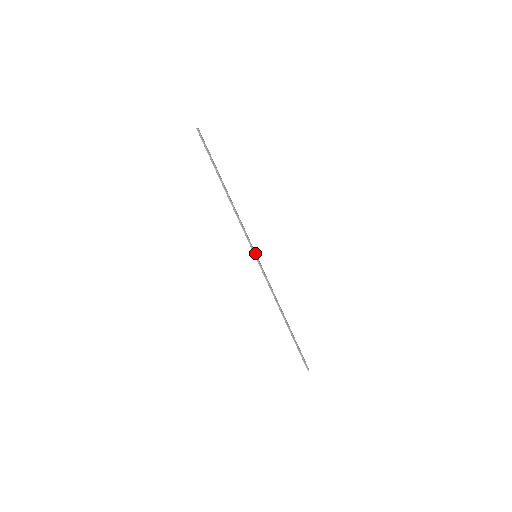
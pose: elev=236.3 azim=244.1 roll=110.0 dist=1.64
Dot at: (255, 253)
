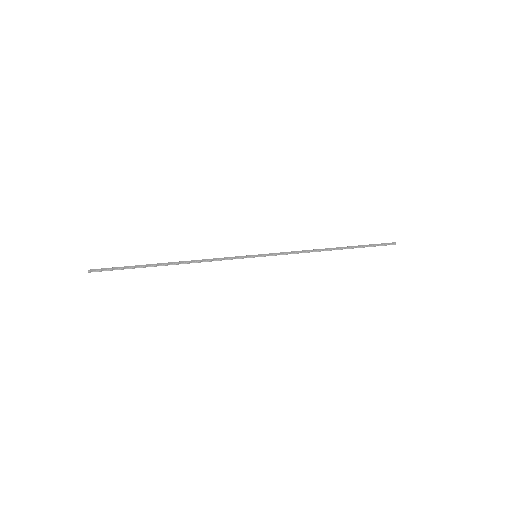
Dot at: (252, 257)
